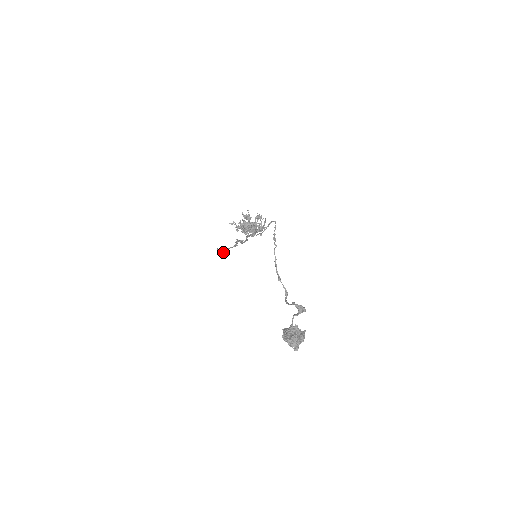
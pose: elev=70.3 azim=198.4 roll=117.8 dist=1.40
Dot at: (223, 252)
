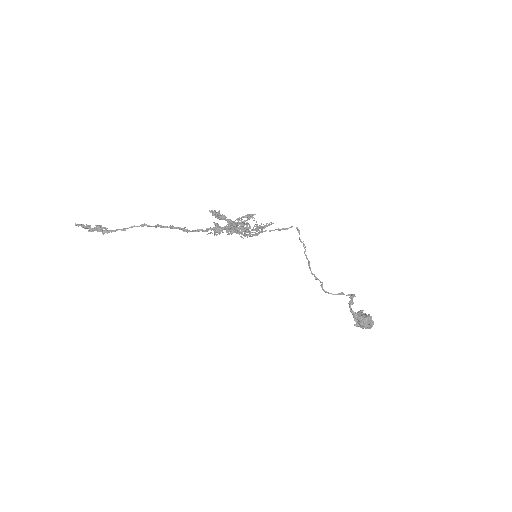
Dot at: (100, 229)
